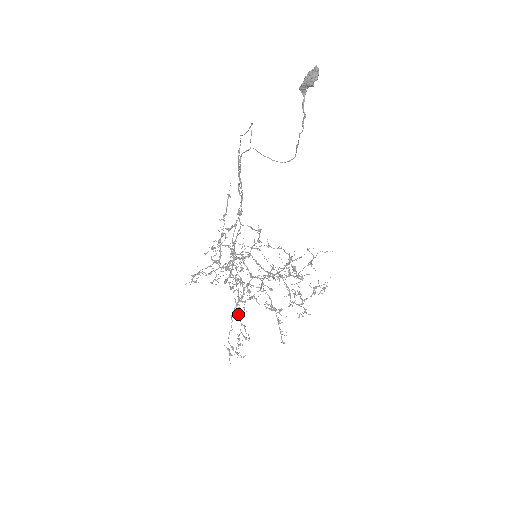
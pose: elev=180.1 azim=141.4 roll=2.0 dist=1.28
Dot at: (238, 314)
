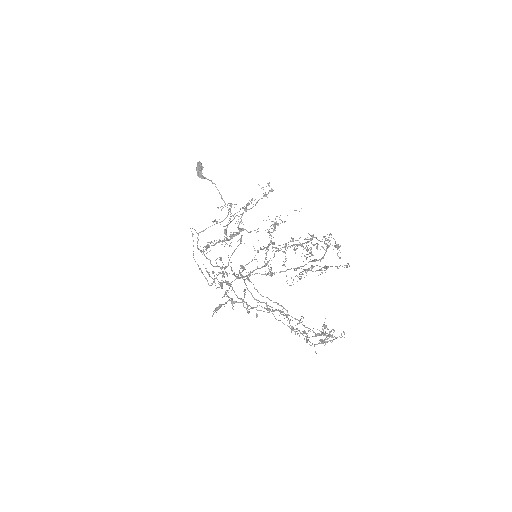
Dot at: (296, 319)
